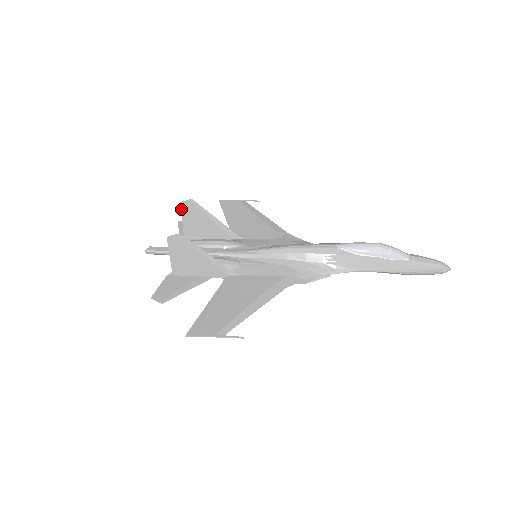
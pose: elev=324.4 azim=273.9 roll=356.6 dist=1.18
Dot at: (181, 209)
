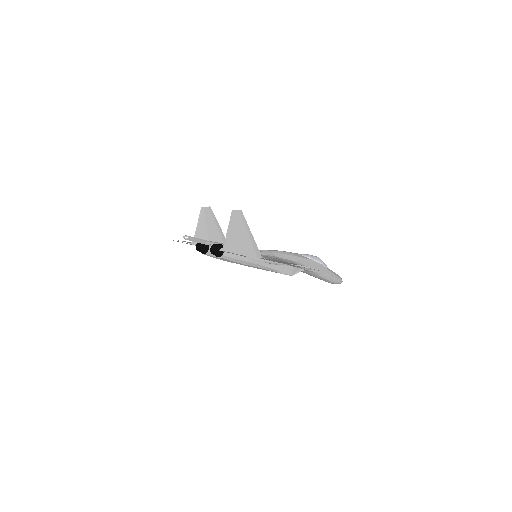
Dot at: (200, 214)
